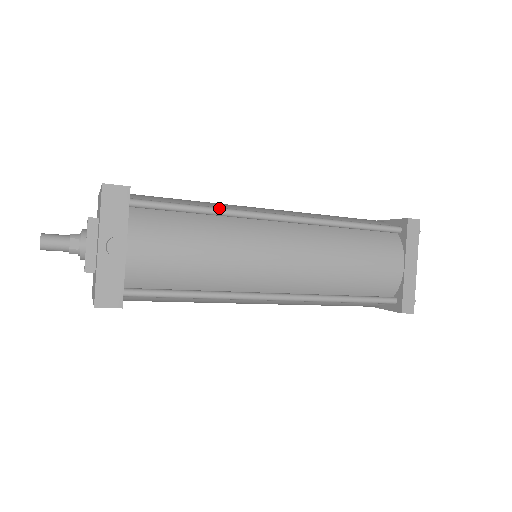
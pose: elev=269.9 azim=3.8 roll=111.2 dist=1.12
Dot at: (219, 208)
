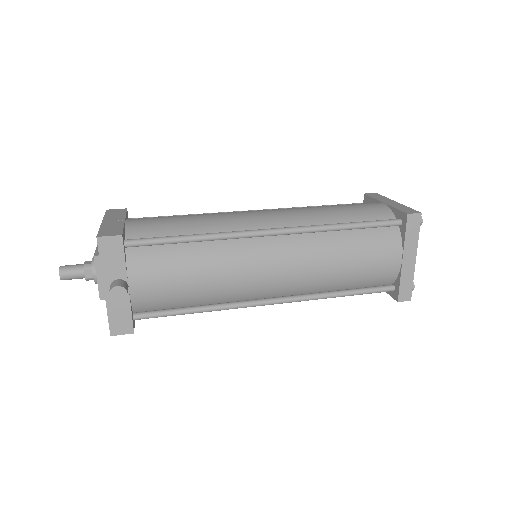
Dot at: (209, 235)
